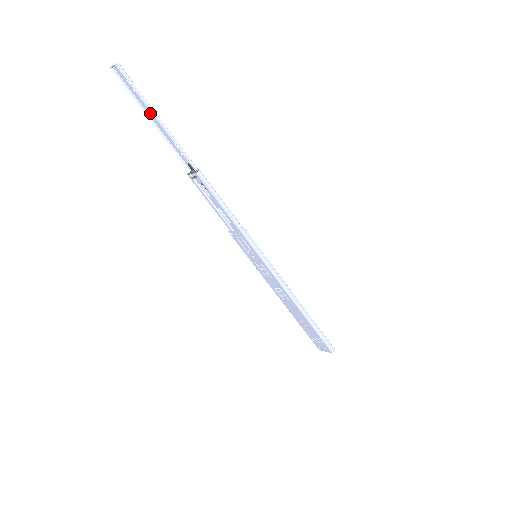
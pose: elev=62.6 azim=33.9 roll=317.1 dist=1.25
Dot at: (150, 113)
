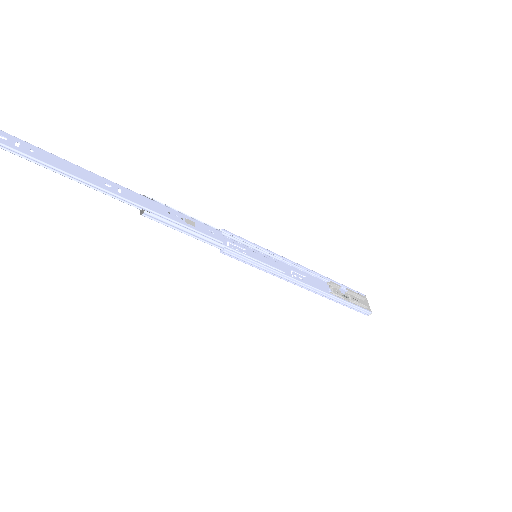
Dot at: (55, 159)
